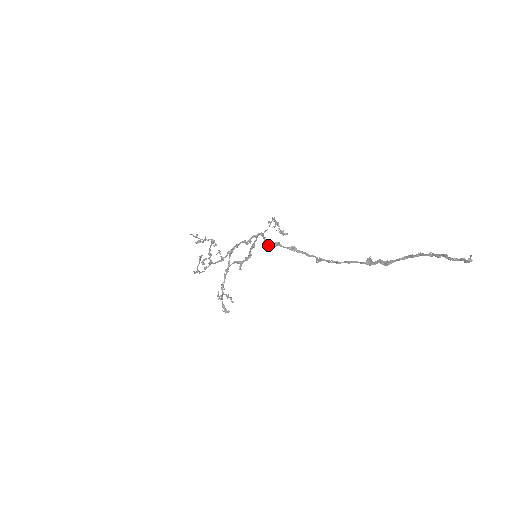
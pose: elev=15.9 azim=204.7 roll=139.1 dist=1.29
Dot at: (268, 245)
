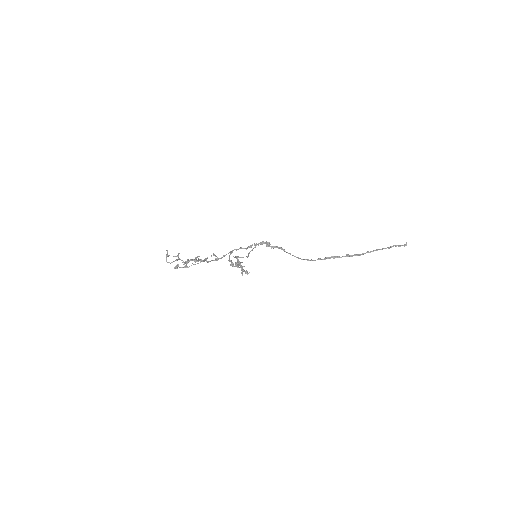
Dot at: (271, 247)
